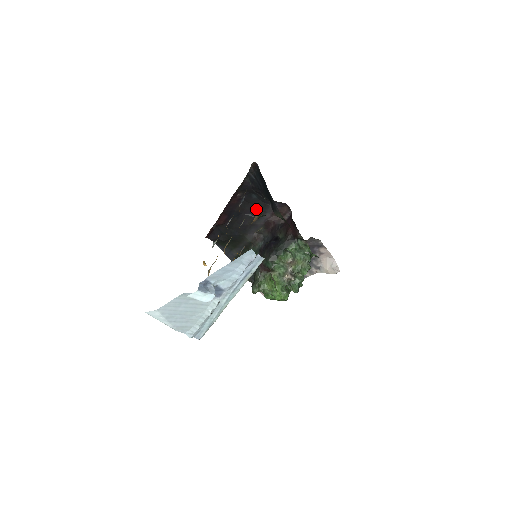
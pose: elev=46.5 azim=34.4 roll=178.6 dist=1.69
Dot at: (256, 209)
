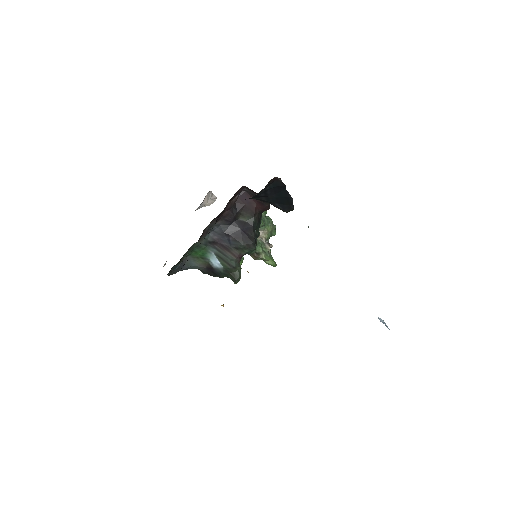
Dot at: occluded
